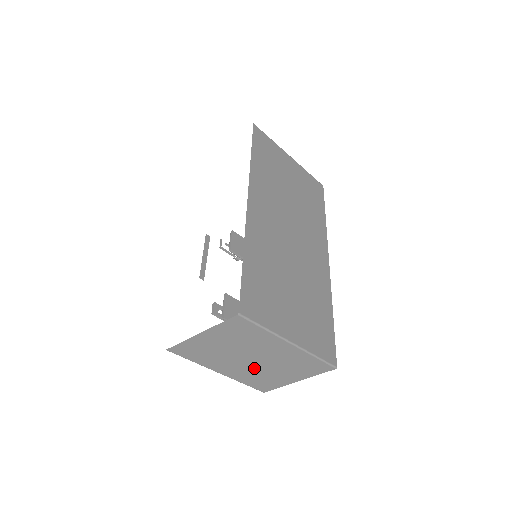
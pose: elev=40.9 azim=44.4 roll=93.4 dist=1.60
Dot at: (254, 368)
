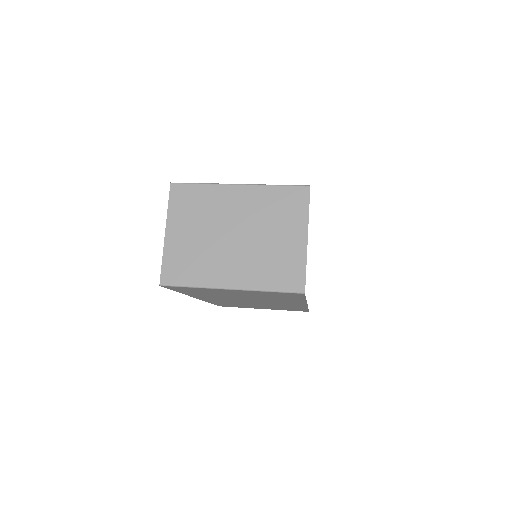
Dot at: occluded
